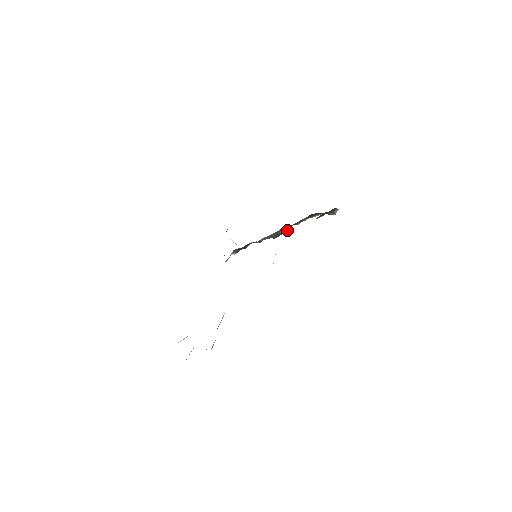
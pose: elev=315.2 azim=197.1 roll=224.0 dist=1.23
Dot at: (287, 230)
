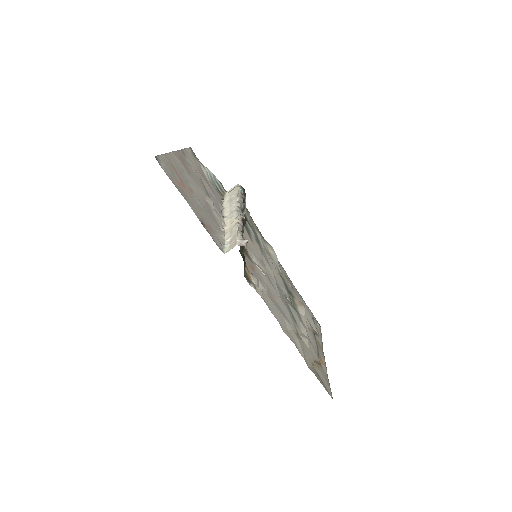
Dot at: (244, 220)
